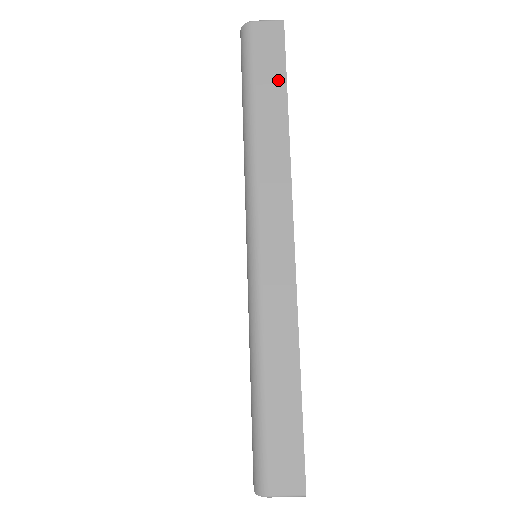
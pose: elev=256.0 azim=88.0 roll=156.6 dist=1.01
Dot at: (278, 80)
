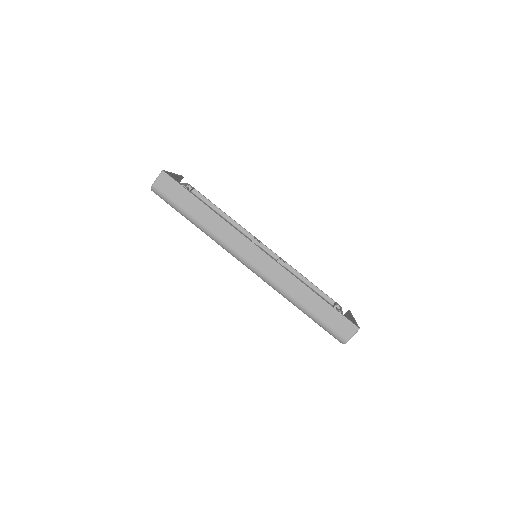
Dot at: (189, 198)
